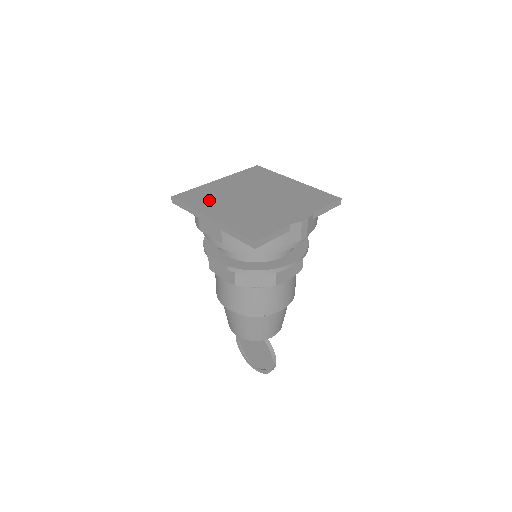
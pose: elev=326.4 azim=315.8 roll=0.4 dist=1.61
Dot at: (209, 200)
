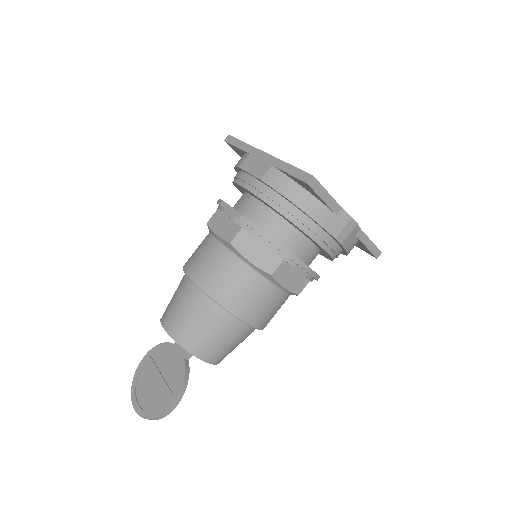
Dot at: occluded
